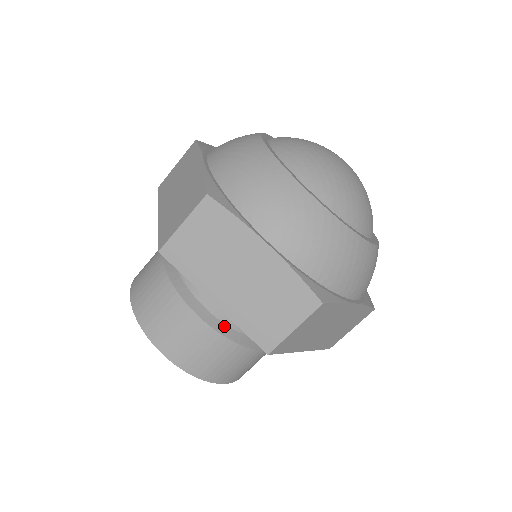
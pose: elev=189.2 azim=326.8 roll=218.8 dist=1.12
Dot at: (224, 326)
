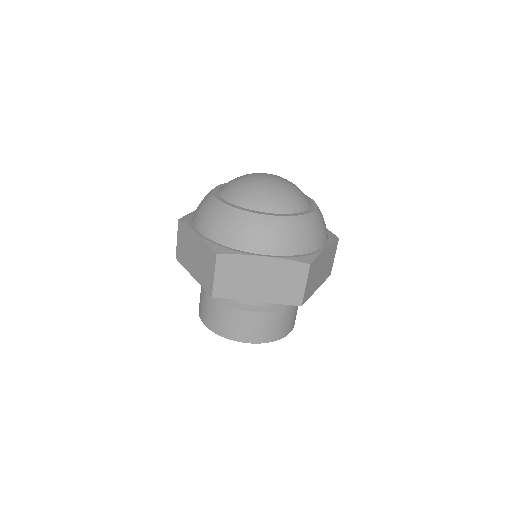
Dot at: (268, 307)
